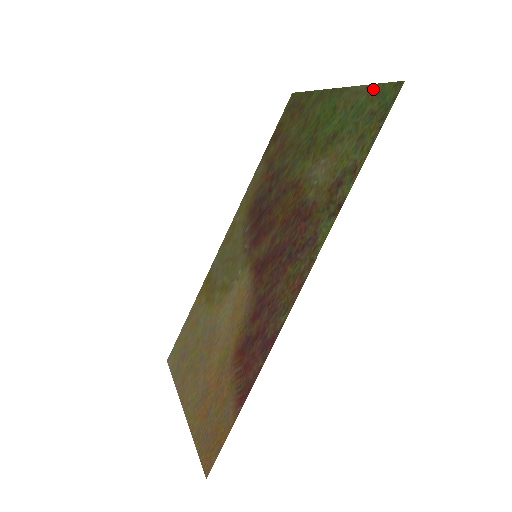
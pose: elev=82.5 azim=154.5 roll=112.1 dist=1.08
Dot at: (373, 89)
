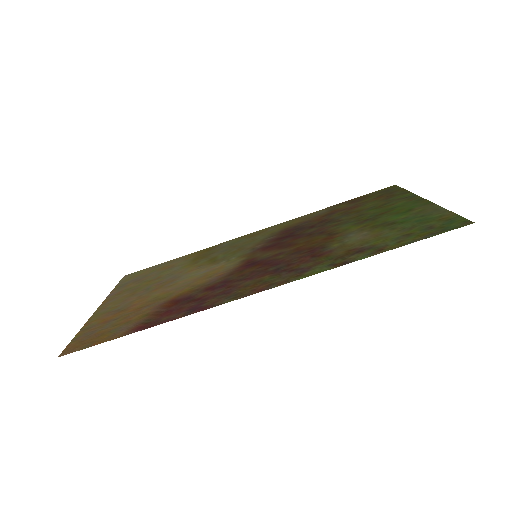
Dot at: (449, 214)
